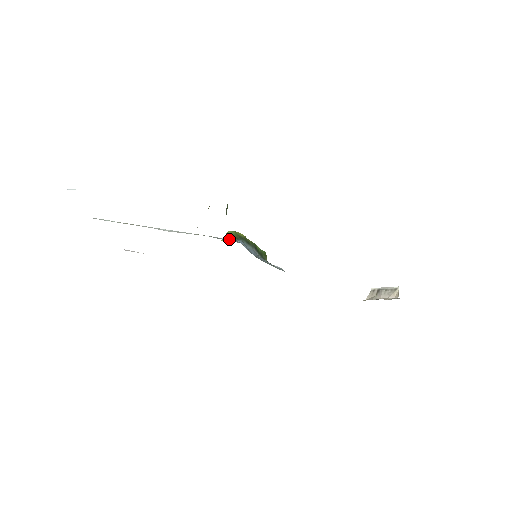
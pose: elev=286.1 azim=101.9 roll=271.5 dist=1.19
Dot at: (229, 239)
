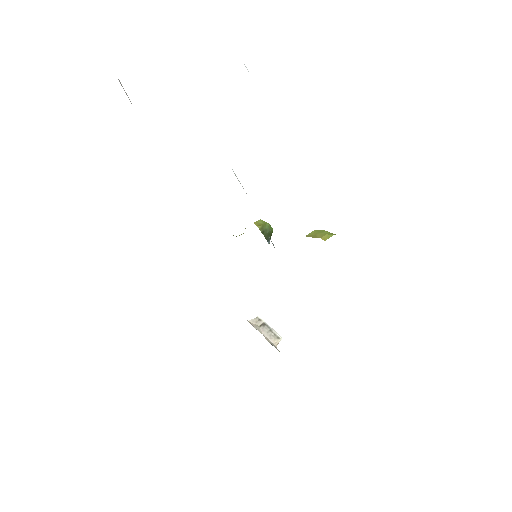
Dot at: occluded
